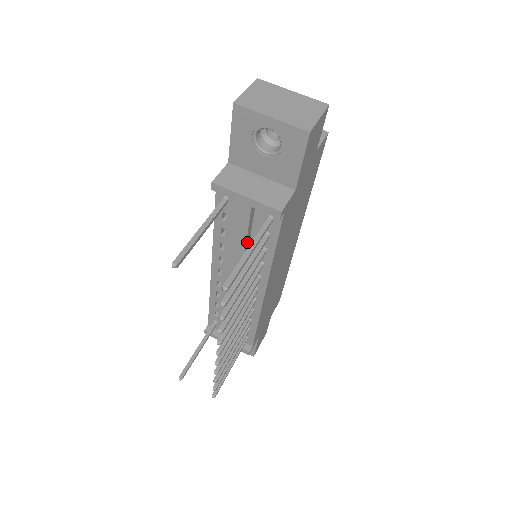
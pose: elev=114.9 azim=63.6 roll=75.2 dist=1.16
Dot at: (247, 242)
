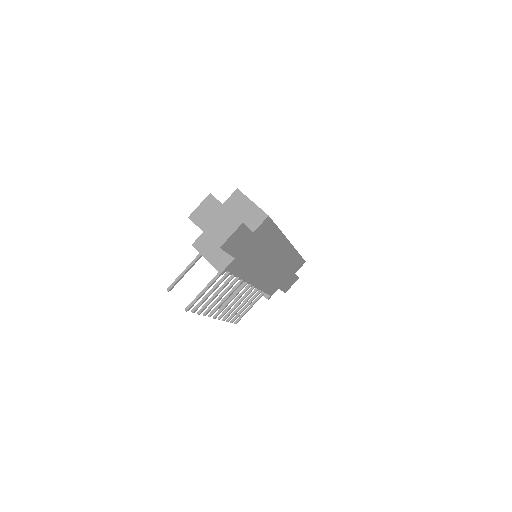
Dot at: occluded
